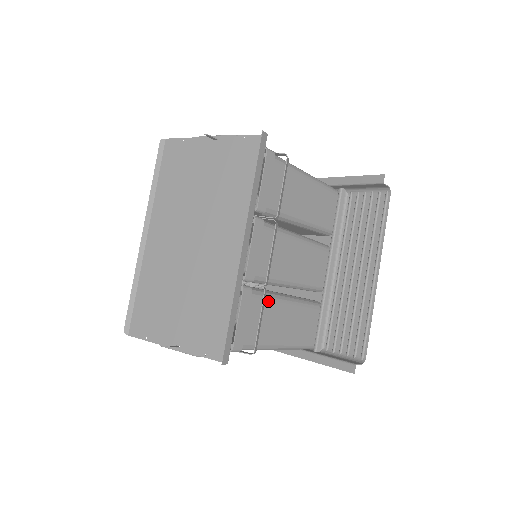
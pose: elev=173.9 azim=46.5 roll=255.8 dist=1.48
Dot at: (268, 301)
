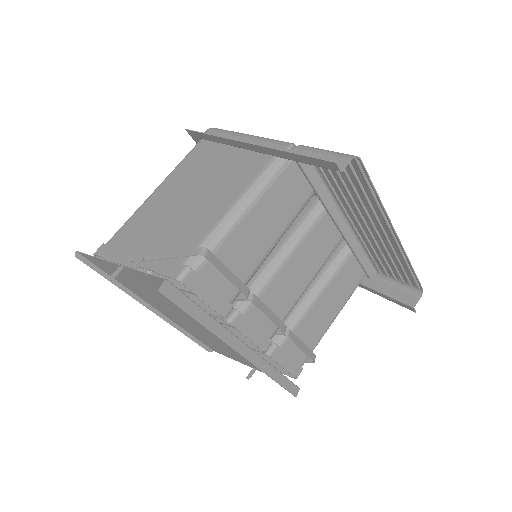
Dot at: (297, 327)
